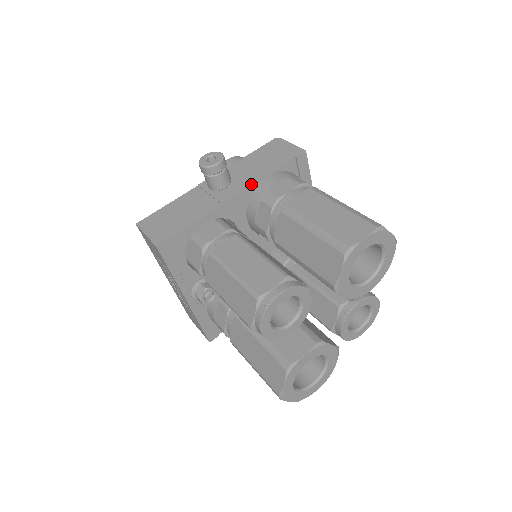
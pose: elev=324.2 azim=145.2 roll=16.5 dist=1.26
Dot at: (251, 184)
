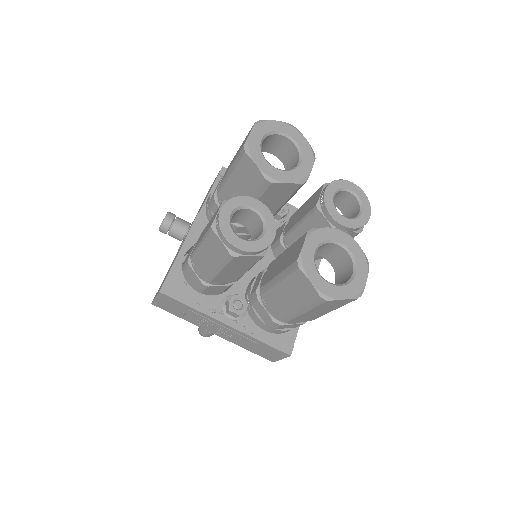
Dot at: (200, 210)
